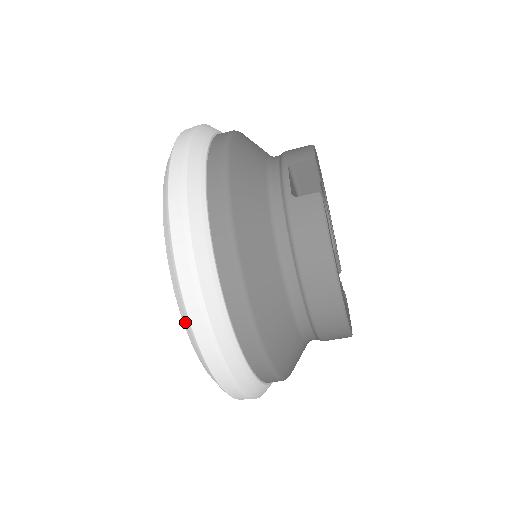
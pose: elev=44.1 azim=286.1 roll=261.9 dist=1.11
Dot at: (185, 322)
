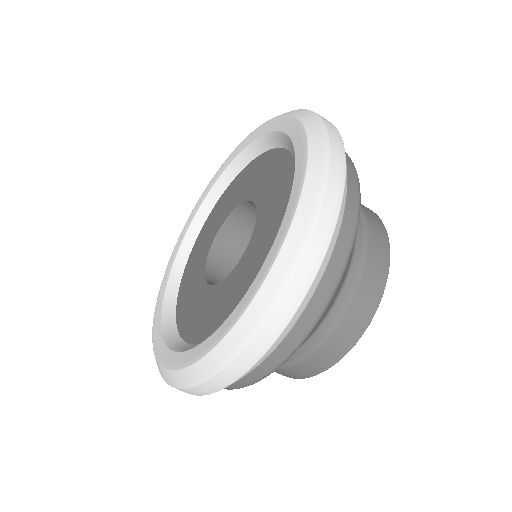
Dot at: (314, 169)
